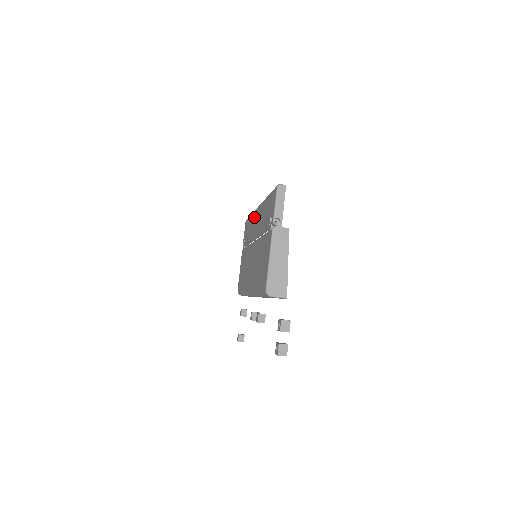
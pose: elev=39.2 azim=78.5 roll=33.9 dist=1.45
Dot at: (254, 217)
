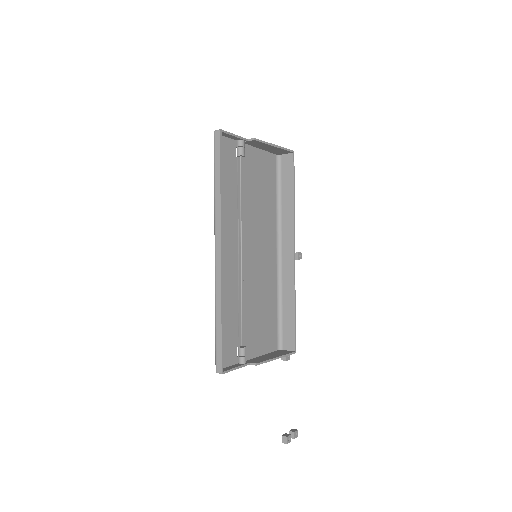
Dot at: occluded
